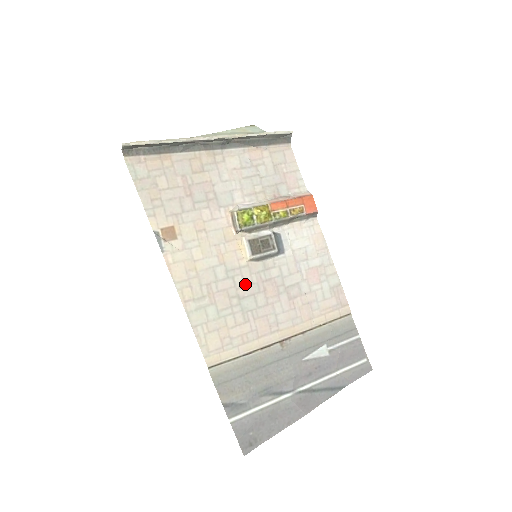
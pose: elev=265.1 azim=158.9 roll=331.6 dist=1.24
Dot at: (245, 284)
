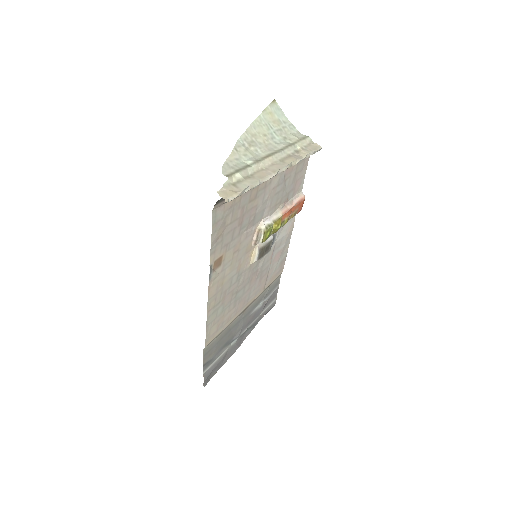
Dot at: (244, 281)
